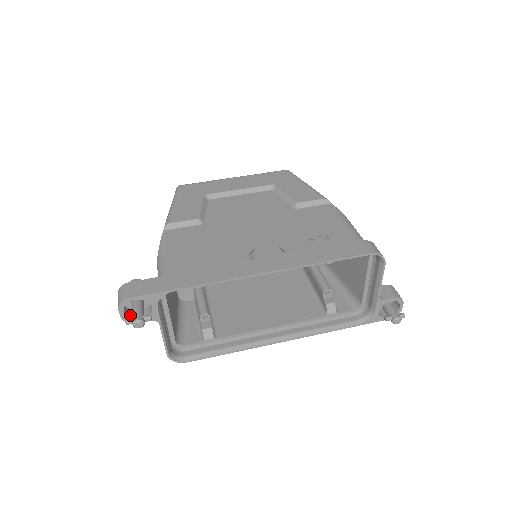
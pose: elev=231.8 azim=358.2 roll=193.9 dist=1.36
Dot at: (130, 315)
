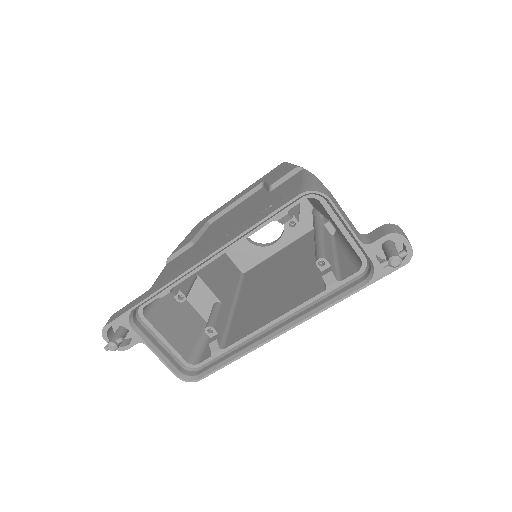
Dot at: (121, 343)
